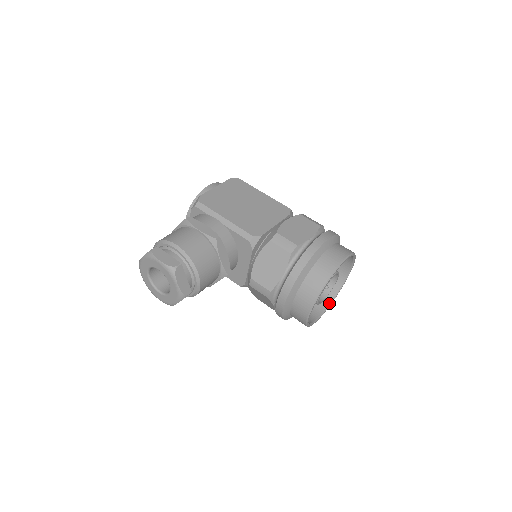
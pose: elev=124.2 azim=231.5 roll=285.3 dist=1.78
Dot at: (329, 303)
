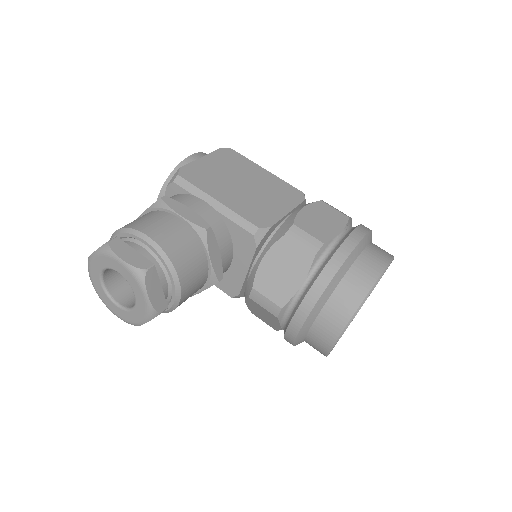
Dot at: occluded
